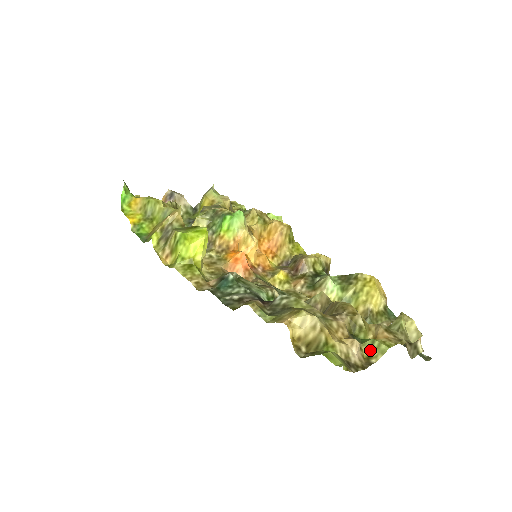
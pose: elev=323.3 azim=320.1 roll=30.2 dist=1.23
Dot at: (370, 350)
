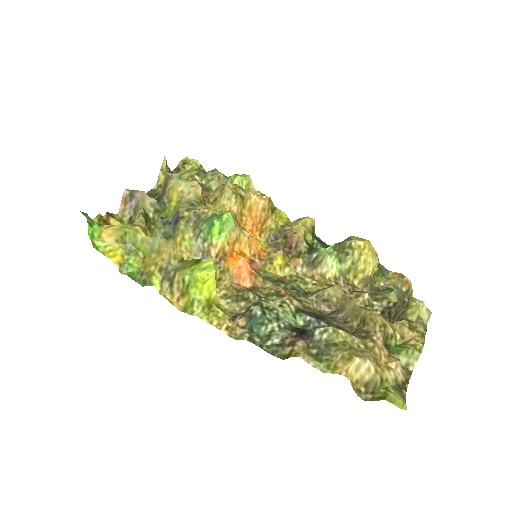
Dot at: (406, 359)
